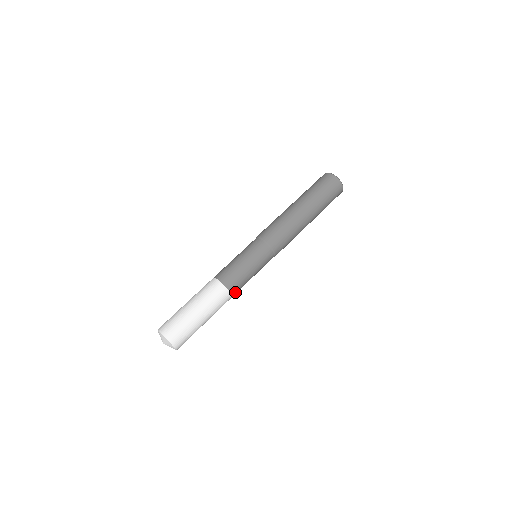
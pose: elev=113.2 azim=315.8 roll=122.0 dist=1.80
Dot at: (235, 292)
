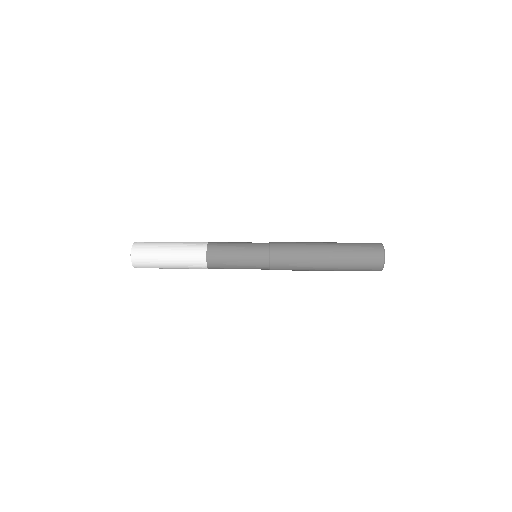
Dot at: (212, 266)
